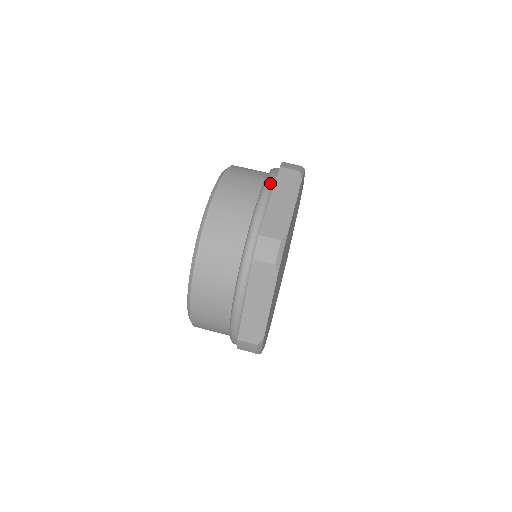
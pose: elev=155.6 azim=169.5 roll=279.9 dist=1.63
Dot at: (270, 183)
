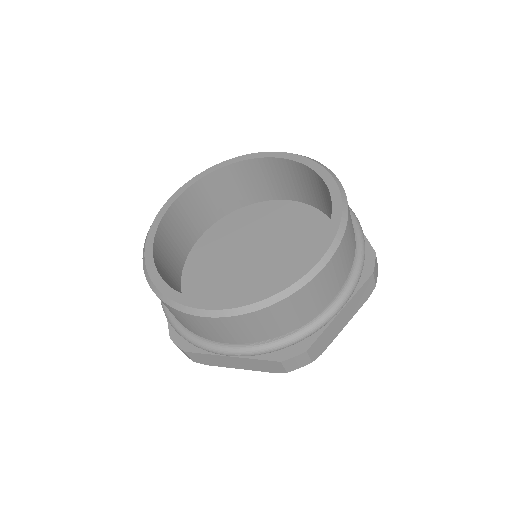
Dot at: occluded
